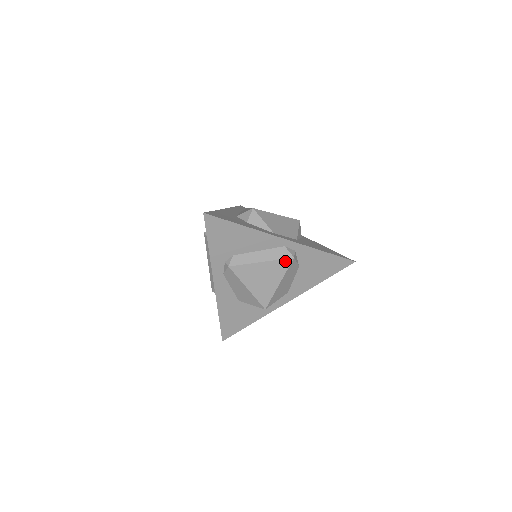
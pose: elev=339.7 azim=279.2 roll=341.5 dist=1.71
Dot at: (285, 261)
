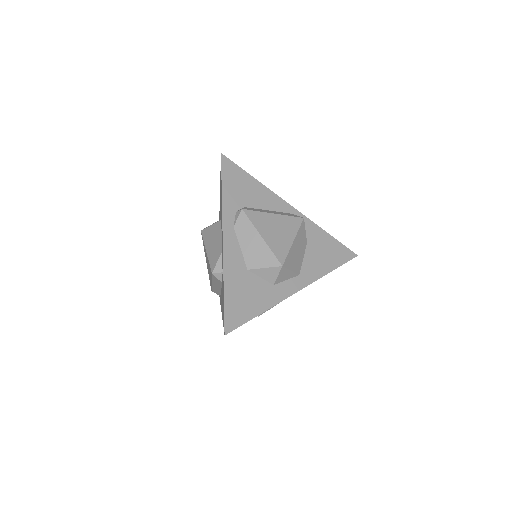
Dot at: (296, 219)
